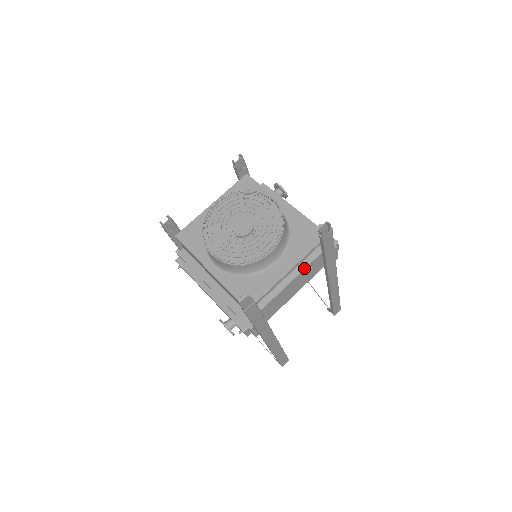
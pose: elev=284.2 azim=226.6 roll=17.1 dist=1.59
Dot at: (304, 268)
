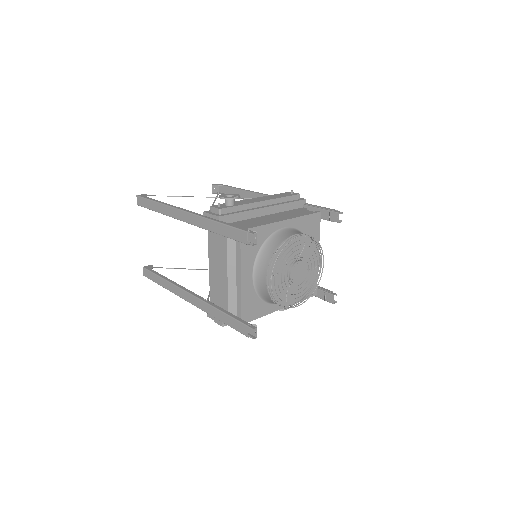
Dot at: occluded
